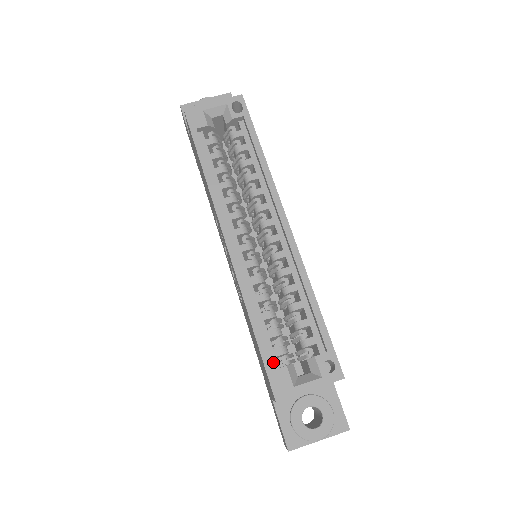
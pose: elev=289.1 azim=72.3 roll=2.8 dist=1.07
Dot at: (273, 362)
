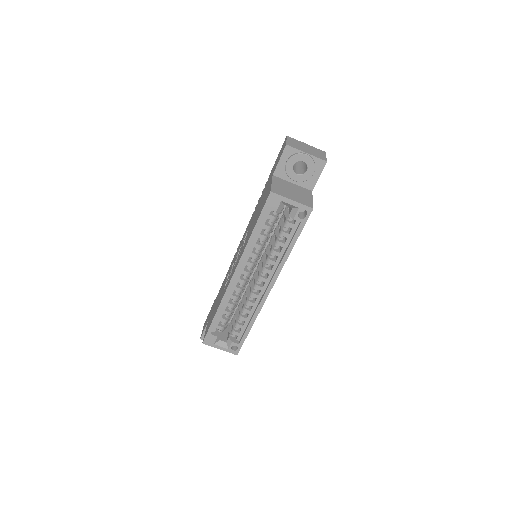
Dot at: (214, 329)
